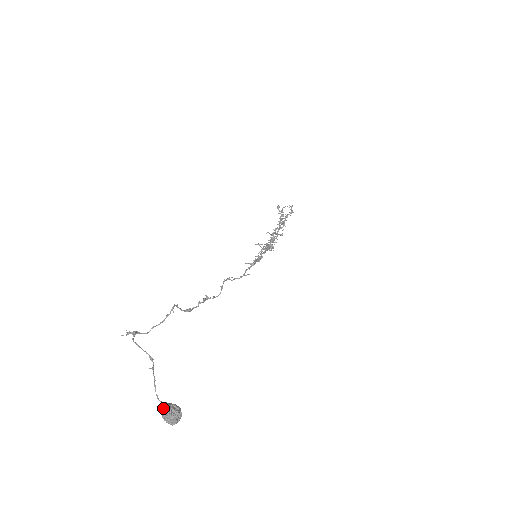
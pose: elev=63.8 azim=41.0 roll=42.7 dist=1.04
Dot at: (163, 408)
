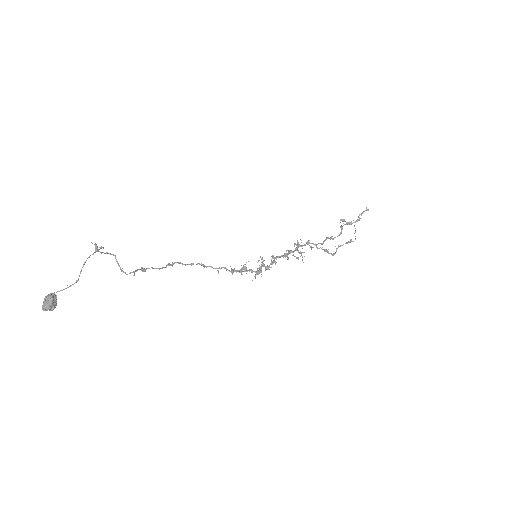
Dot at: (49, 299)
